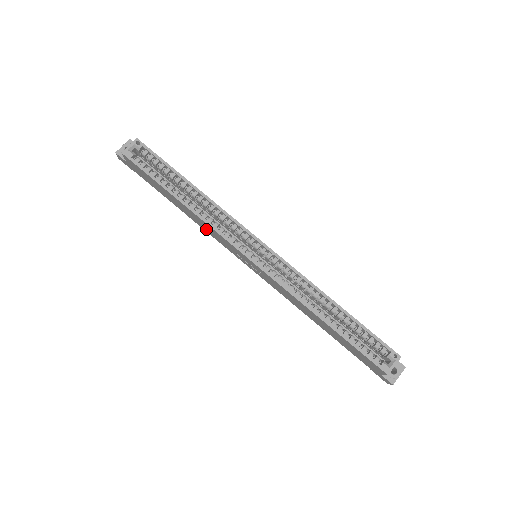
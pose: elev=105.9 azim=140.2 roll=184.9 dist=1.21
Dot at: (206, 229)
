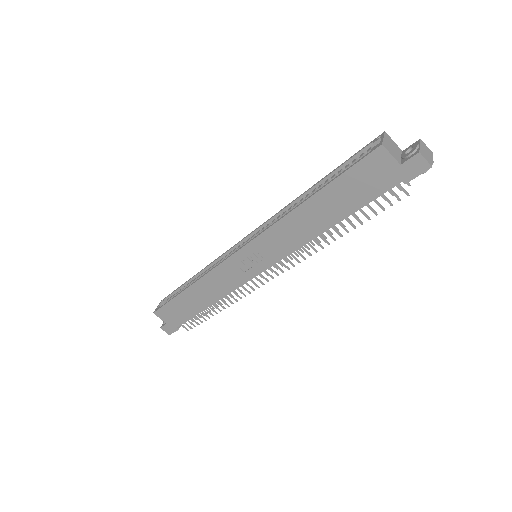
Dot at: (221, 289)
